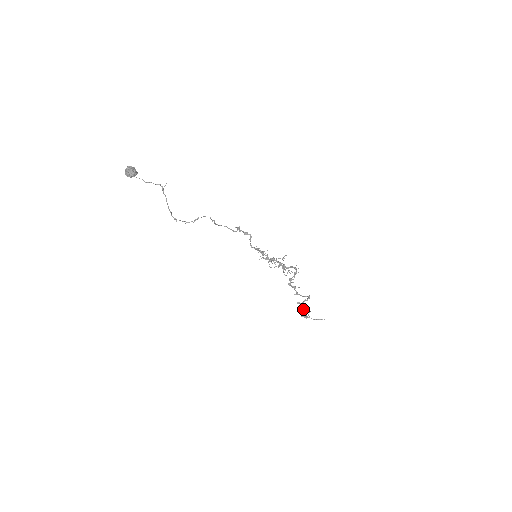
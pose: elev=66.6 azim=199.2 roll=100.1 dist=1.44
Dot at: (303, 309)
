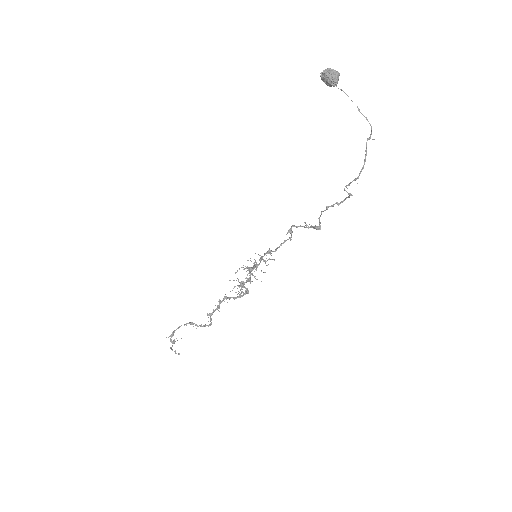
Dot at: (174, 331)
